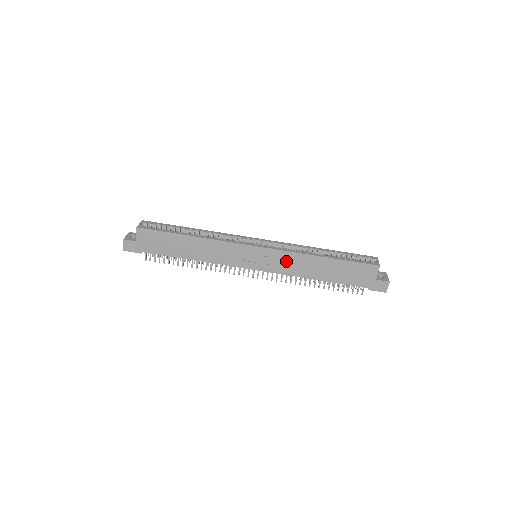
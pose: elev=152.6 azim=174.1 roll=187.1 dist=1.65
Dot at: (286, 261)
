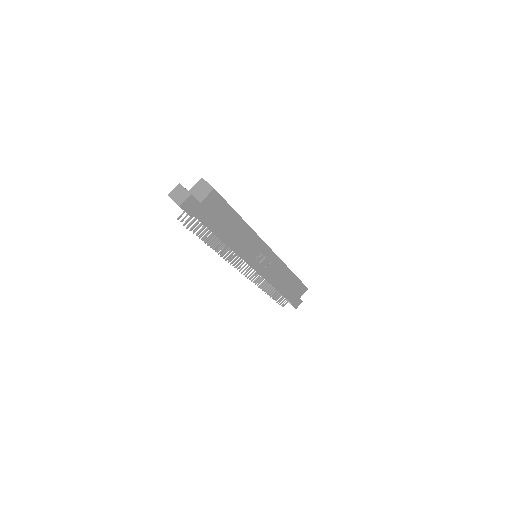
Dot at: (275, 269)
